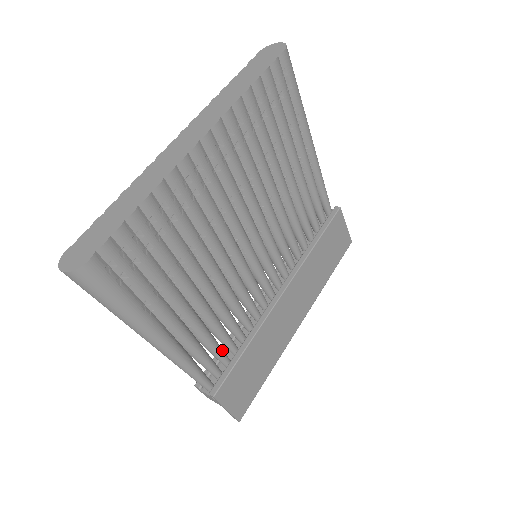
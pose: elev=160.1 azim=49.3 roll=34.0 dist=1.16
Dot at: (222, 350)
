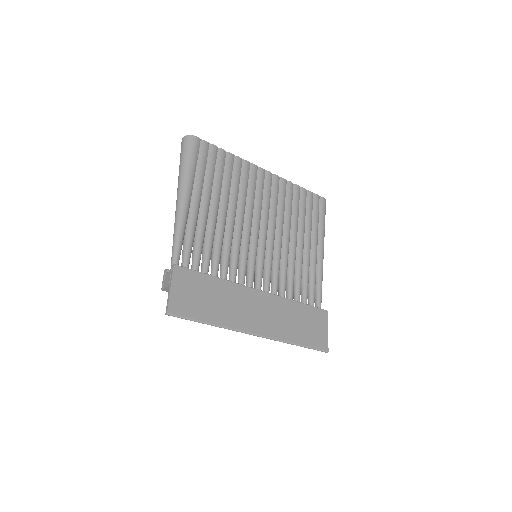
Dot at: occluded
